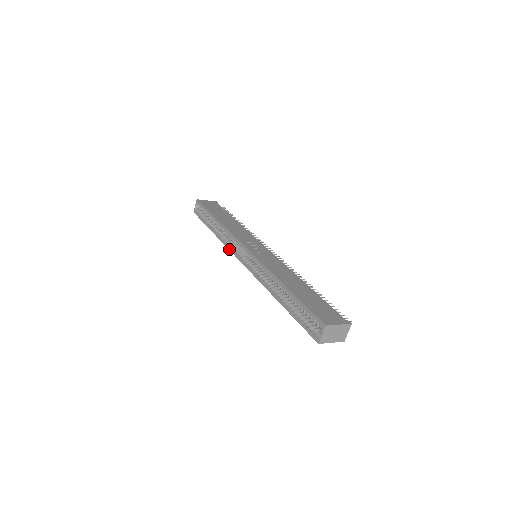
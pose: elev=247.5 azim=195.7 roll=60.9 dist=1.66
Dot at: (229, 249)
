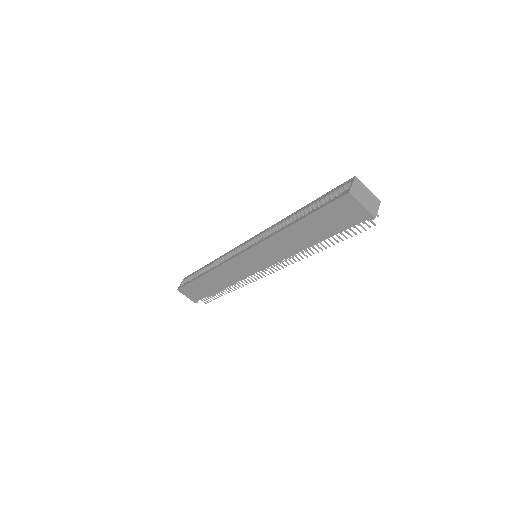
Dot at: (224, 262)
